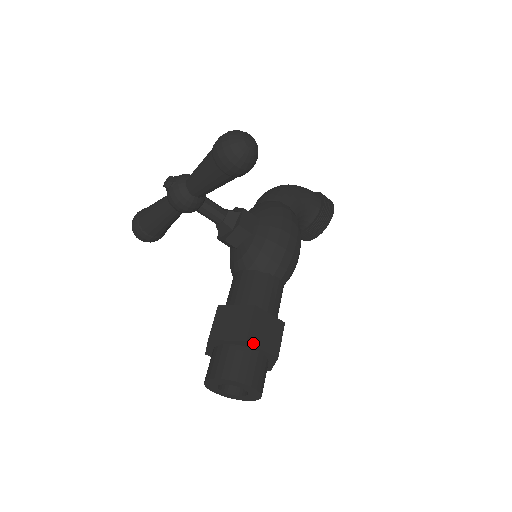
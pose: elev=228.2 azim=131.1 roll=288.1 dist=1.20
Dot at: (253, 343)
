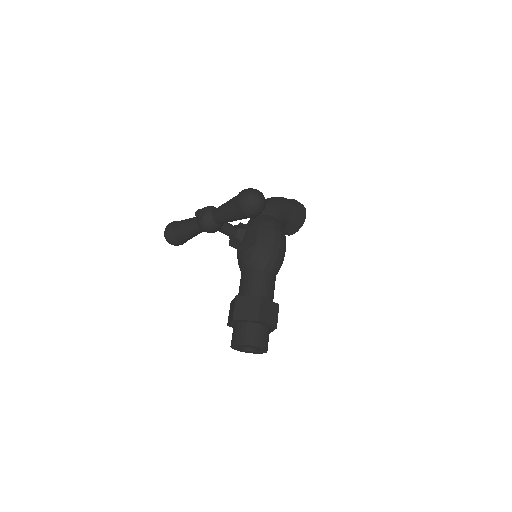
Dot at: (262, 321)
